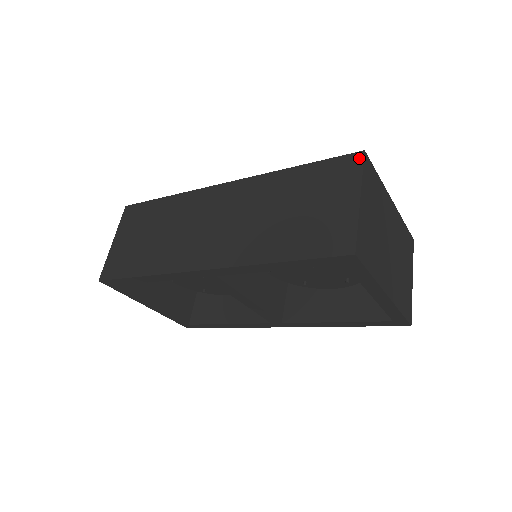
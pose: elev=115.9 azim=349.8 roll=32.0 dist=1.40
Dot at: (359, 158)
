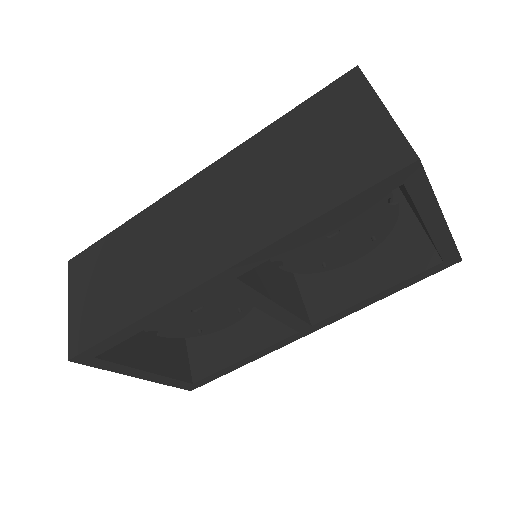
Dot at: (356, 74)
